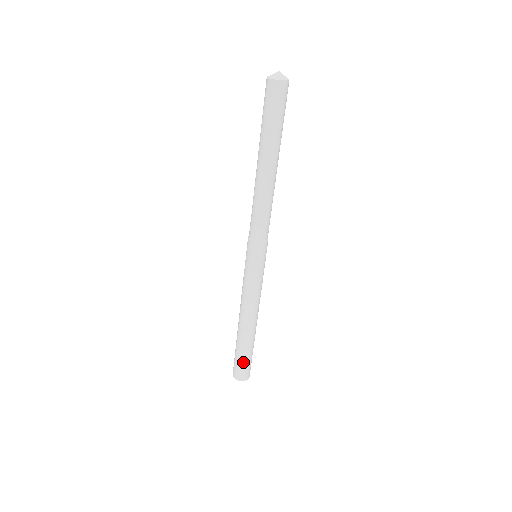
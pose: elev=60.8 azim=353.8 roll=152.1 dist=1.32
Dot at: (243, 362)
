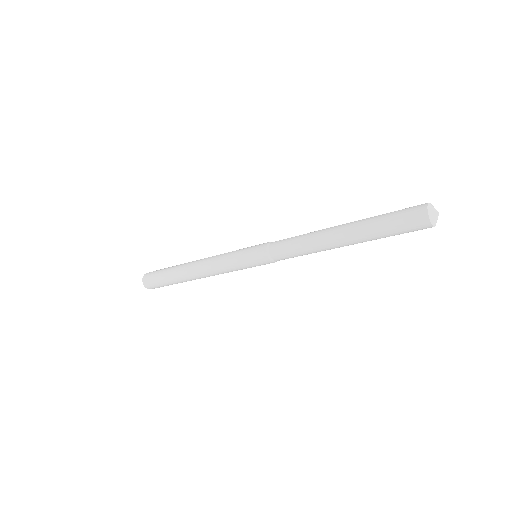
Dot at: (168, 285)
